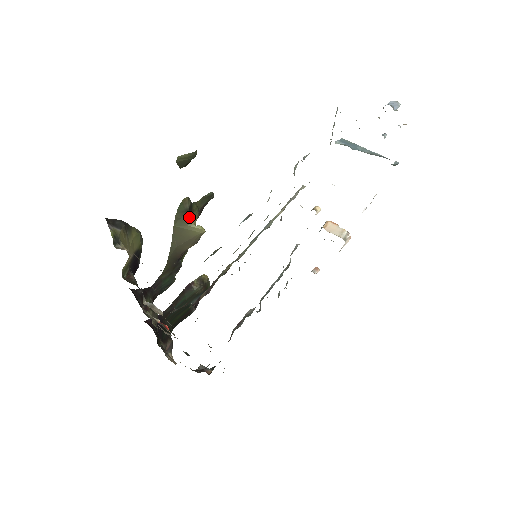
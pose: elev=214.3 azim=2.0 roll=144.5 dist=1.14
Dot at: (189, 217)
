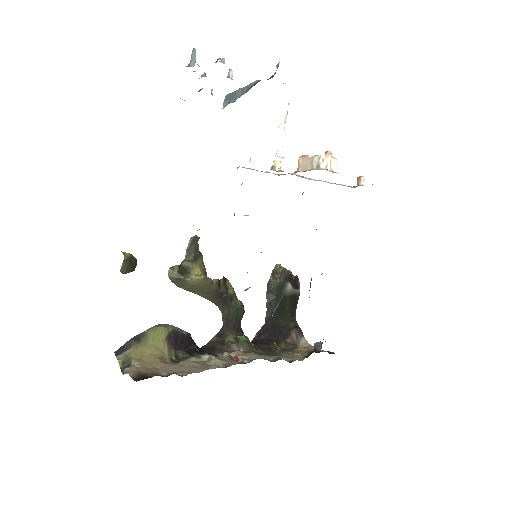
Dot at: (185, 277)
